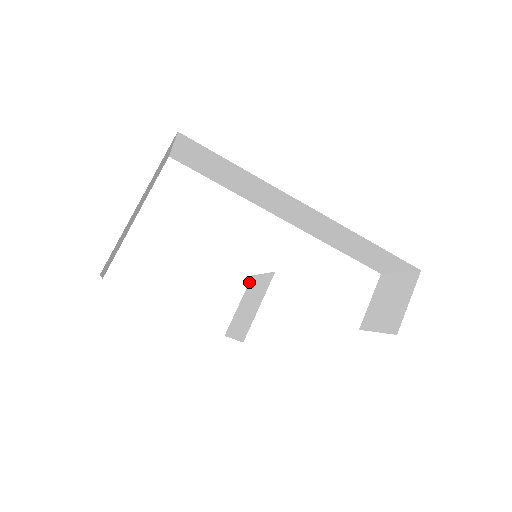
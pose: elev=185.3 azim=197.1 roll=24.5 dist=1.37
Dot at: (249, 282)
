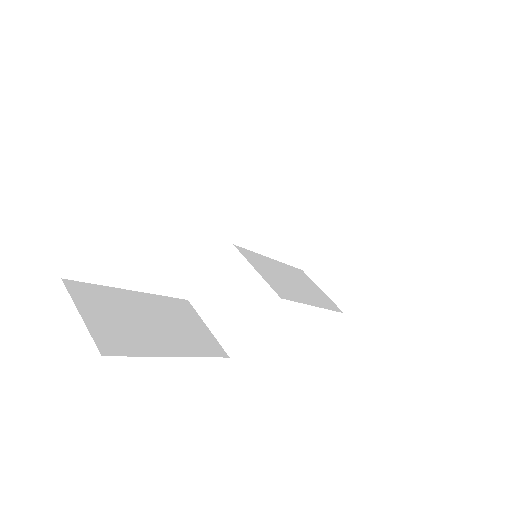
Dot at: (228, 252)
